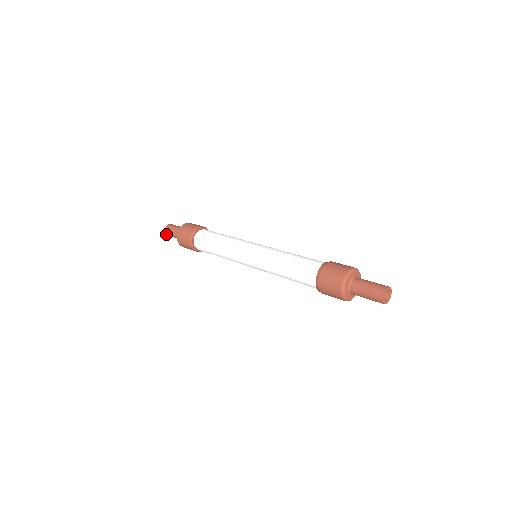
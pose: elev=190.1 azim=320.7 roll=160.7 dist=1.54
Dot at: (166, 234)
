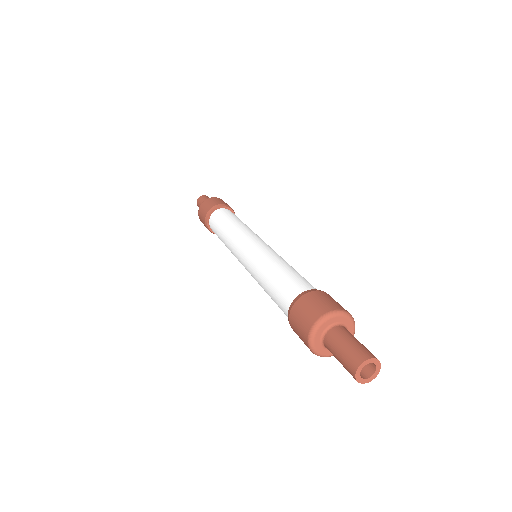
Dot at: occluded
